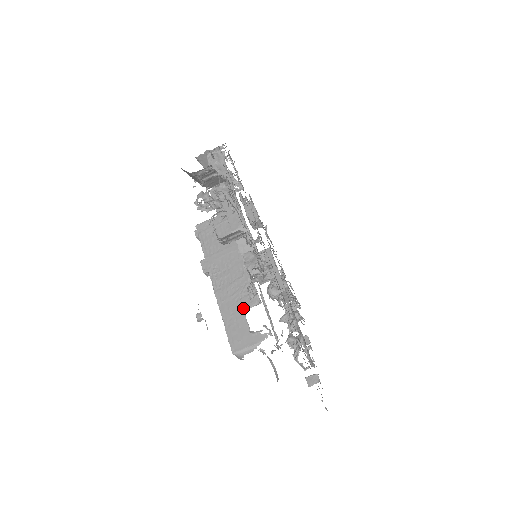
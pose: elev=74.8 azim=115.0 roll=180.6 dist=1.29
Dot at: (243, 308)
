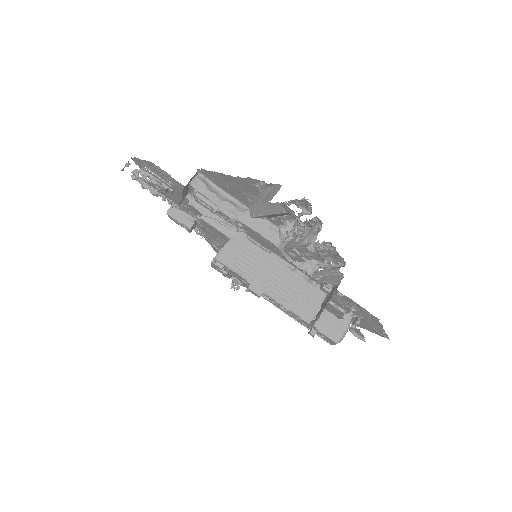
Dot at: (318, 304)
